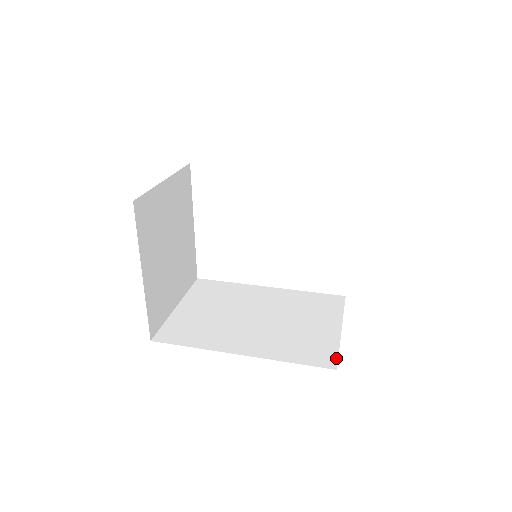
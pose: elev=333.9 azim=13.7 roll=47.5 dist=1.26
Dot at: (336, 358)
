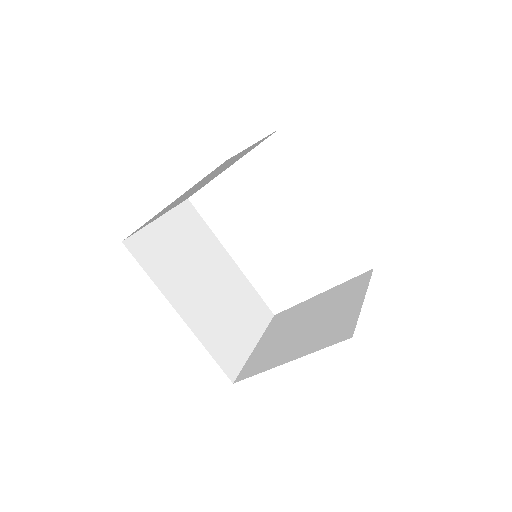
Dot at: (238, 372)
